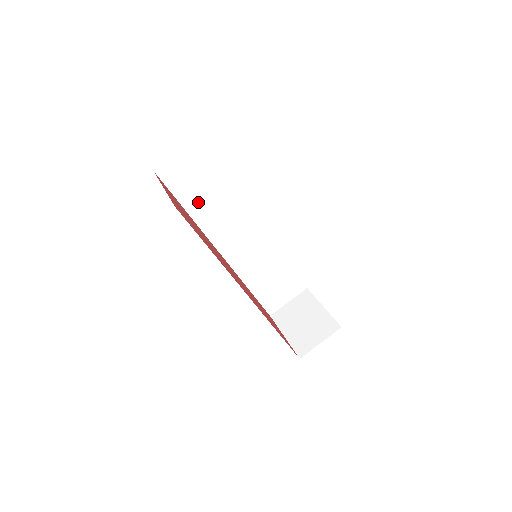
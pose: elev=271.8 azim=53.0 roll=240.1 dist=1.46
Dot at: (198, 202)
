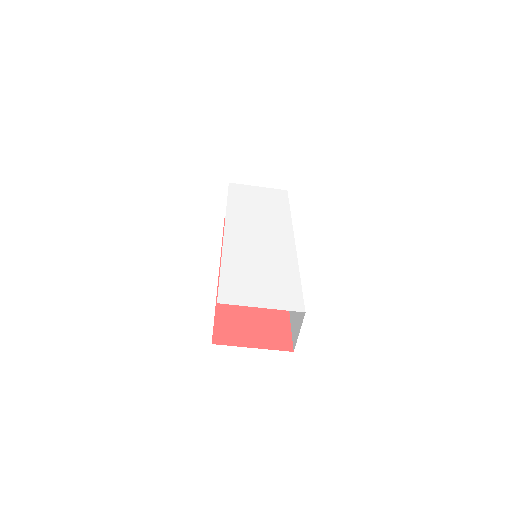
Dot at: occluded
